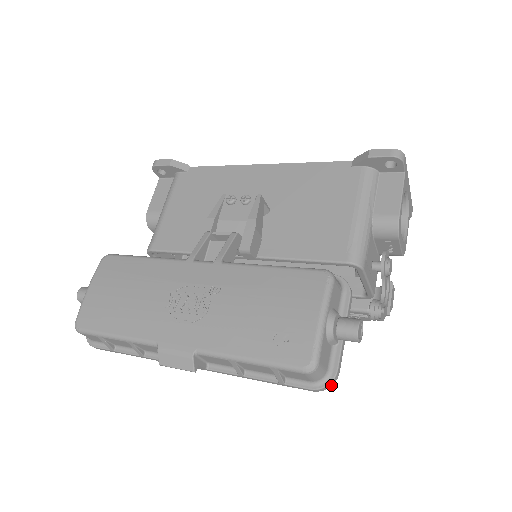
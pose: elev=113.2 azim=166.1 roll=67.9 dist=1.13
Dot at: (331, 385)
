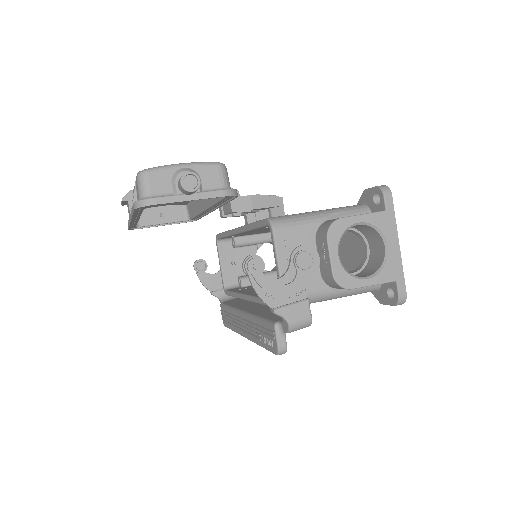
Dot at: (143, 205)
